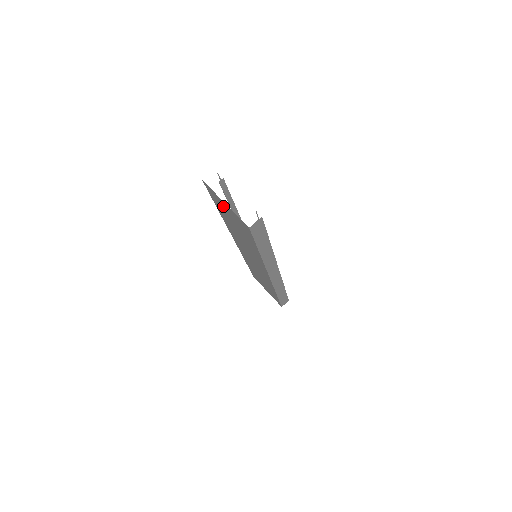
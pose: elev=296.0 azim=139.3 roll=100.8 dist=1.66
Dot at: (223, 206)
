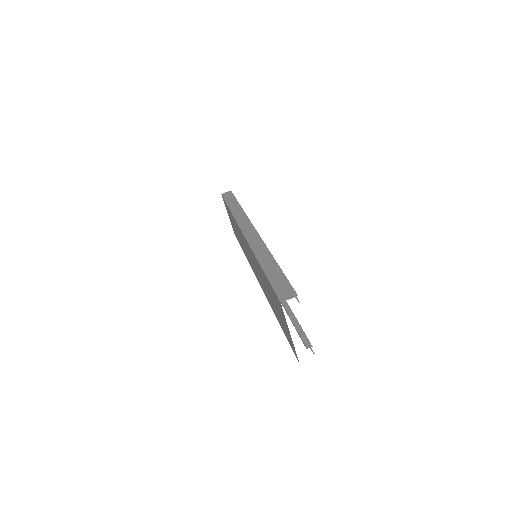
Dot at: (281, 314)
